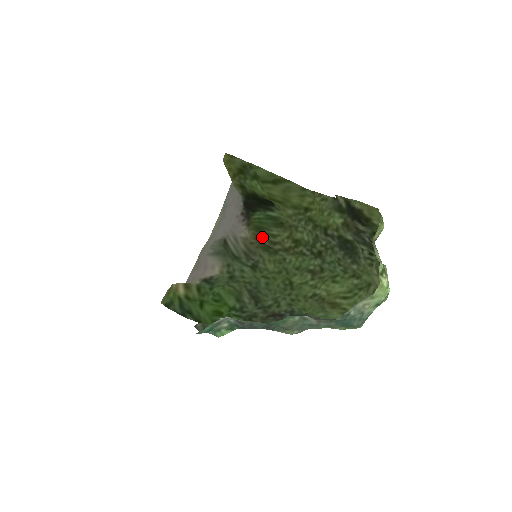
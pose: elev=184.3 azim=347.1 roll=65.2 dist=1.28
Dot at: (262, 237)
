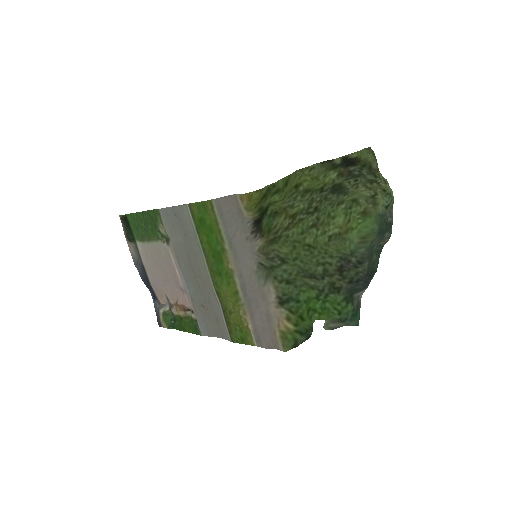
Dot at: (269, 236)
